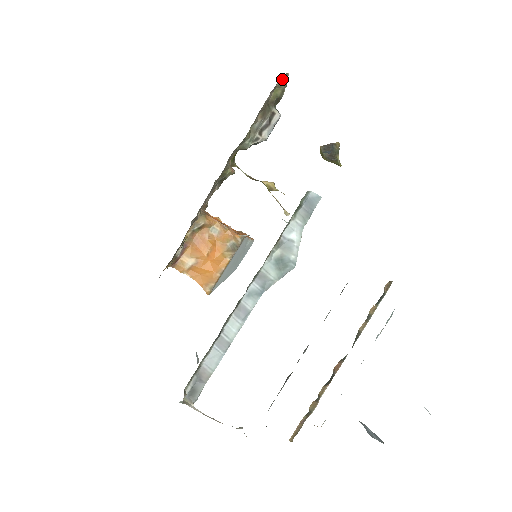
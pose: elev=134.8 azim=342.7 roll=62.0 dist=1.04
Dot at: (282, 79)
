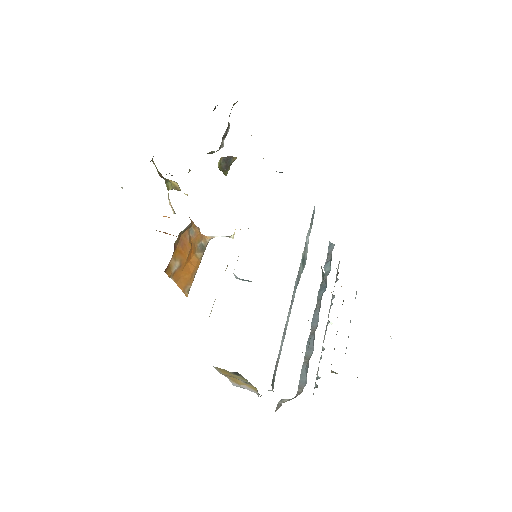
Dot at: occluded
